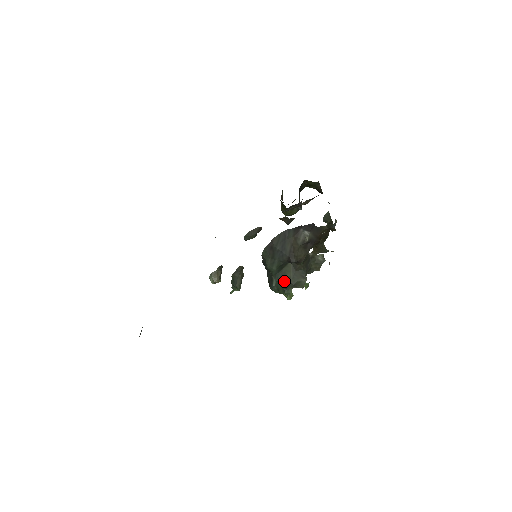
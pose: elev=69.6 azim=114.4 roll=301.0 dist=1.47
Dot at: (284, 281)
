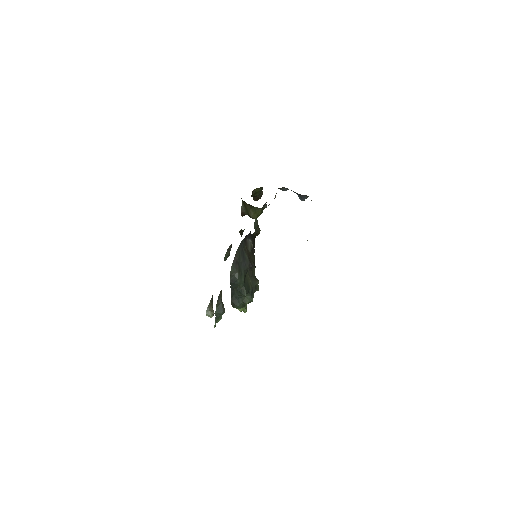
Dot at: (249, 289)
